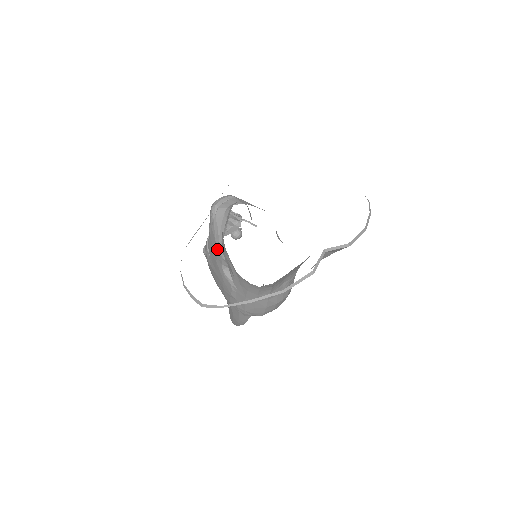
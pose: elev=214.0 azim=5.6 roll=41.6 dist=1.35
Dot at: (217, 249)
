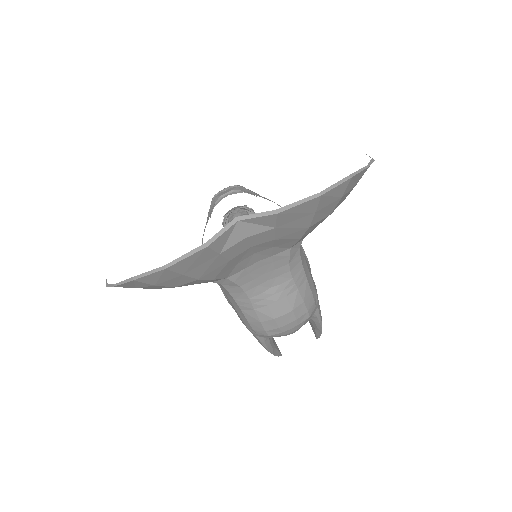
Dot at: occluded
